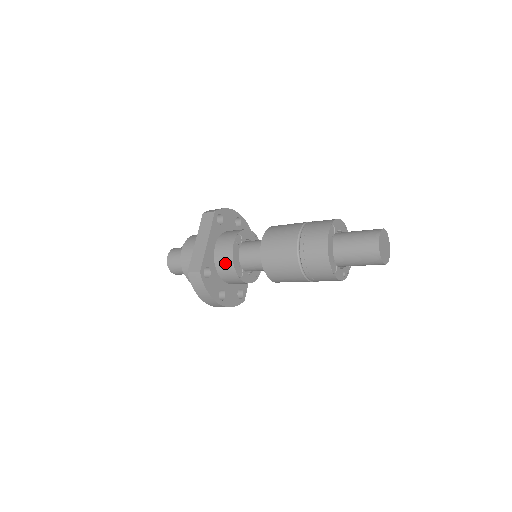
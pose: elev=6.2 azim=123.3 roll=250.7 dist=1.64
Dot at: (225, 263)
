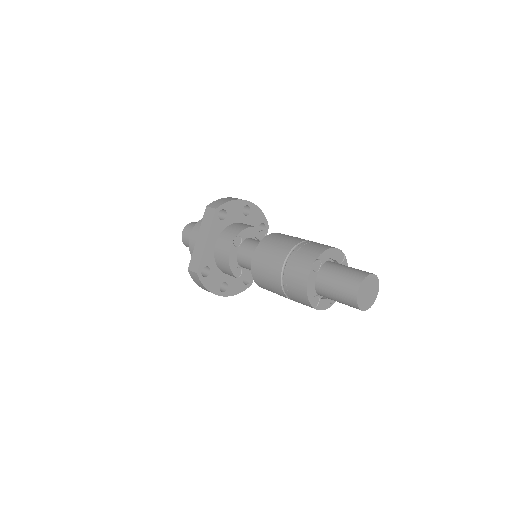
Dot at: (223, 264)
